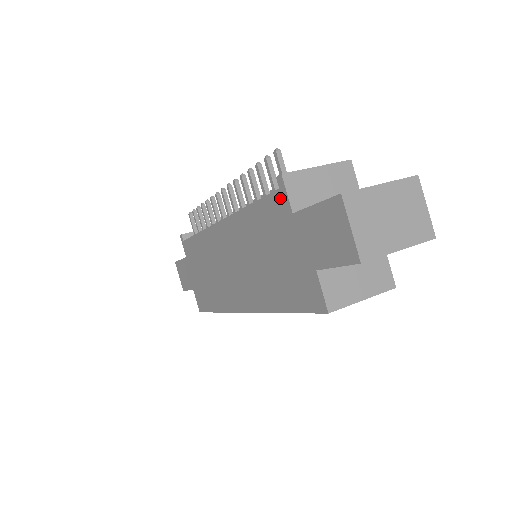
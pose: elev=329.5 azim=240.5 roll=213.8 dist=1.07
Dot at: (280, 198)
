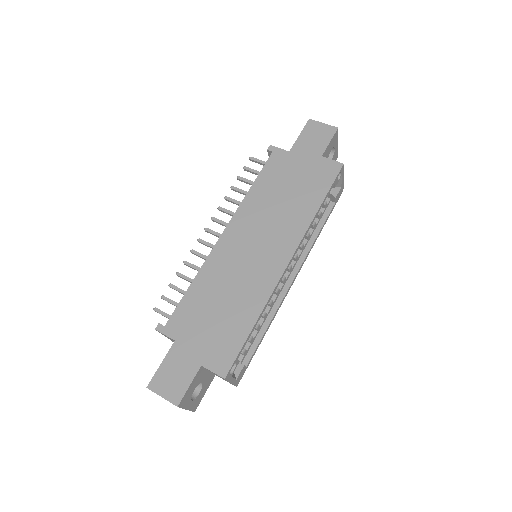
Dot at: (276, 154)
